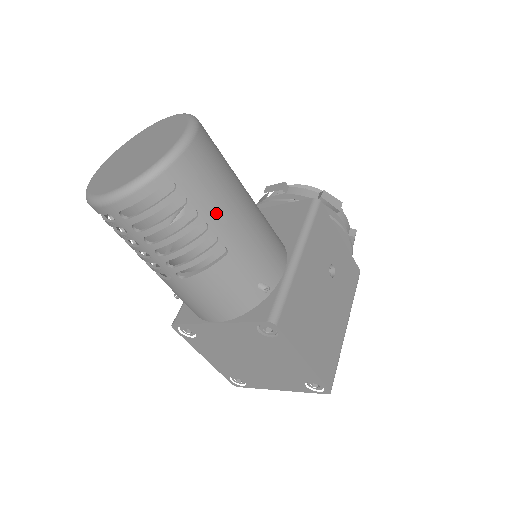
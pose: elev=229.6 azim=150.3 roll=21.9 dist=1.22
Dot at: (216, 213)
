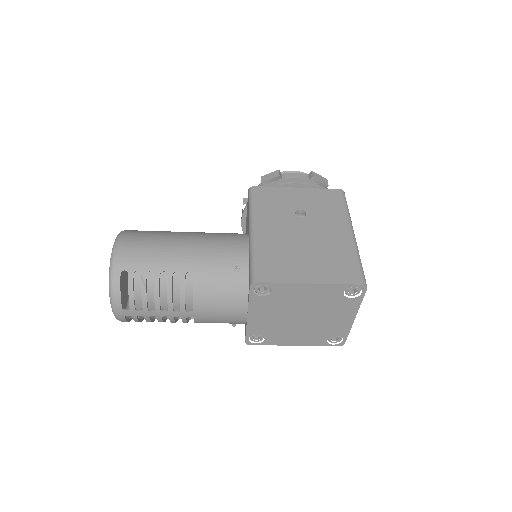
Dot at: (163, 262)
